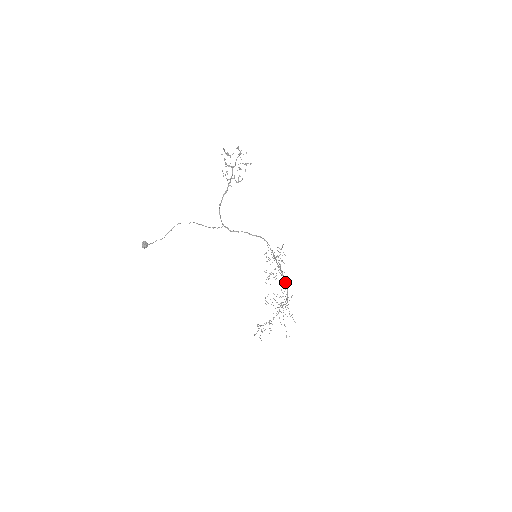
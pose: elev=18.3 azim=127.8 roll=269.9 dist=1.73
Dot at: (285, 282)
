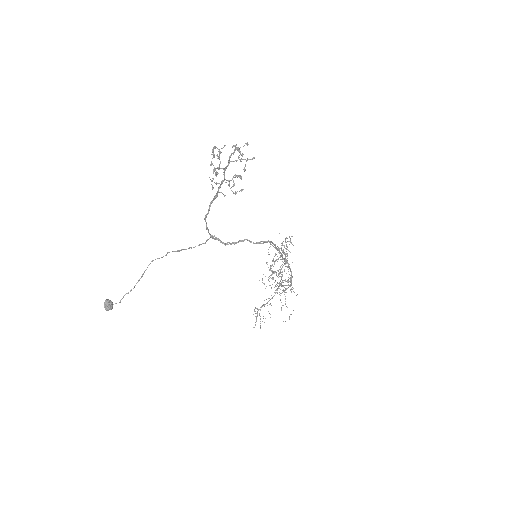
Dot at: (289, 268)
